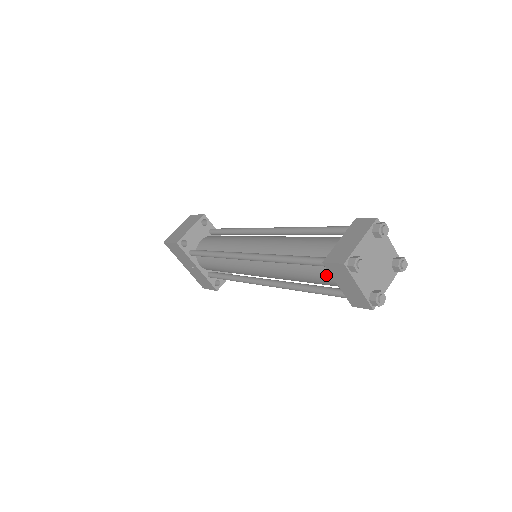
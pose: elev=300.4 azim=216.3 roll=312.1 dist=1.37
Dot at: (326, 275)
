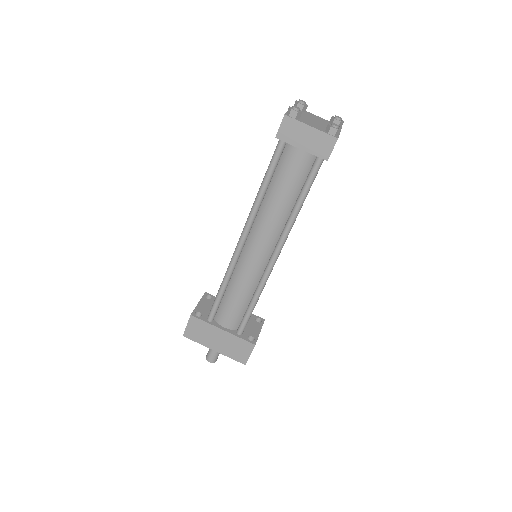
Dot at: (291, 159)
